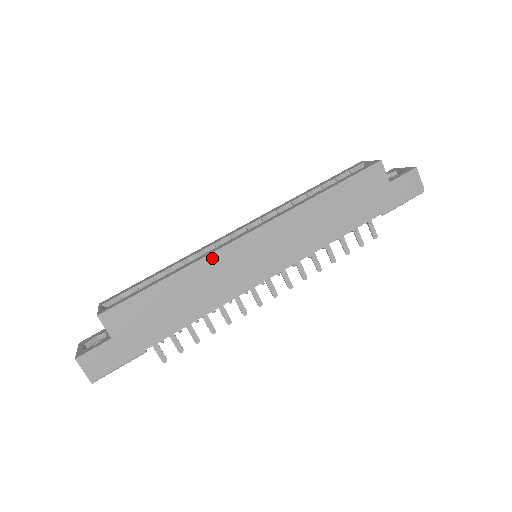
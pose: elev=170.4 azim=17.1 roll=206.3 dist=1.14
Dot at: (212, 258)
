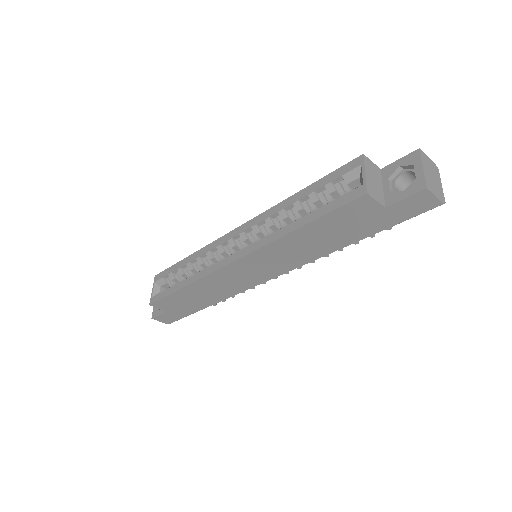
Dot at: (210, 277)
